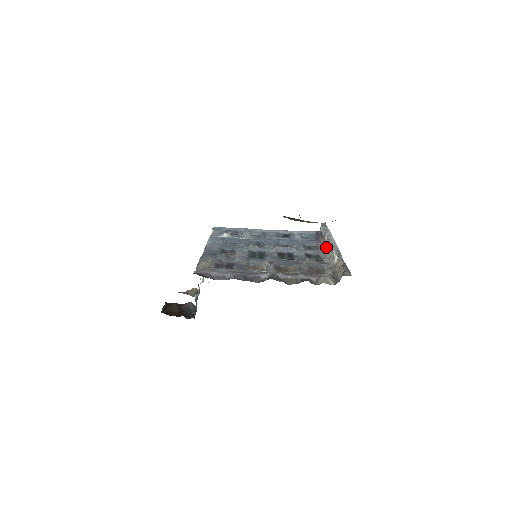
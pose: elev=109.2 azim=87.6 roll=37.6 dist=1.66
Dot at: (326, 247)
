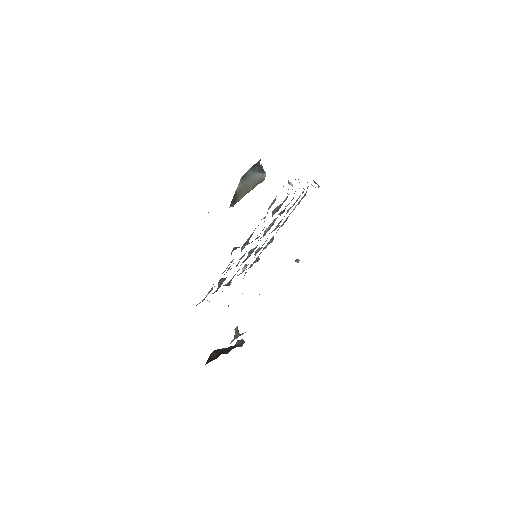
Dot at: occluded
